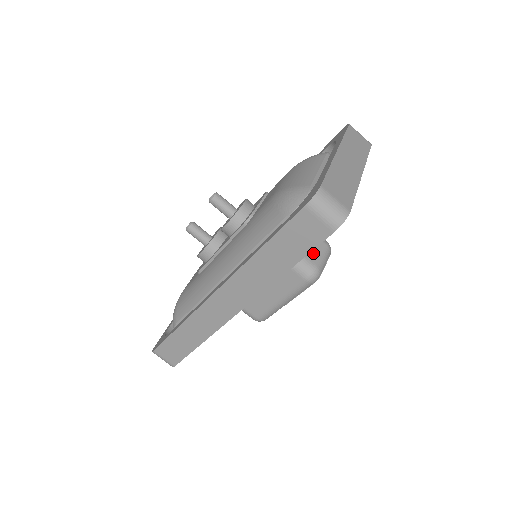
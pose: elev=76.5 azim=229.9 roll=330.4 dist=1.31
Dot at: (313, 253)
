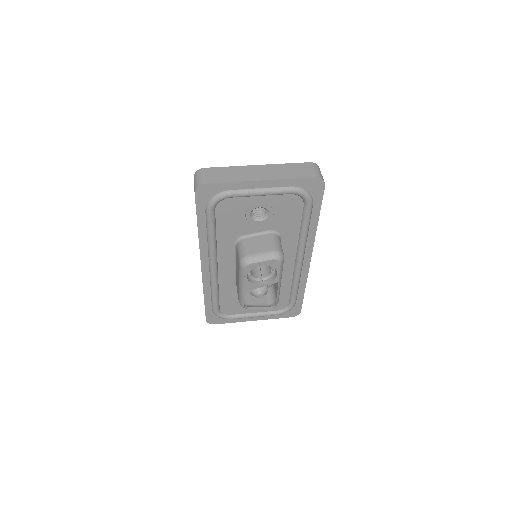
Dot at: (255, 248)
